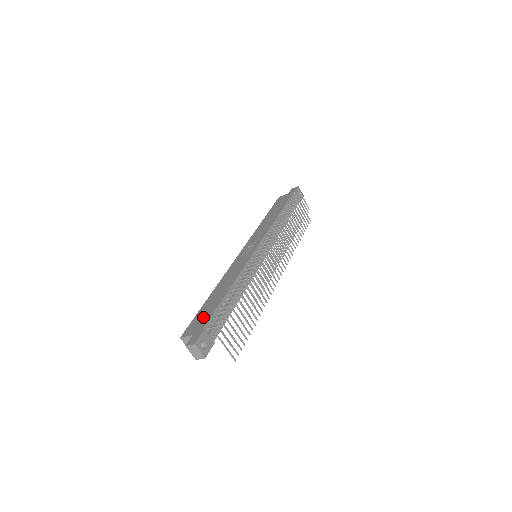
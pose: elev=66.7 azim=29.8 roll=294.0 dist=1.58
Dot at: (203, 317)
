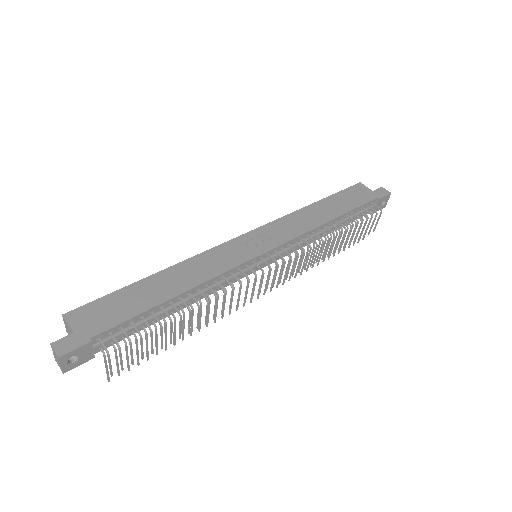
Dot at: (111, 312)
